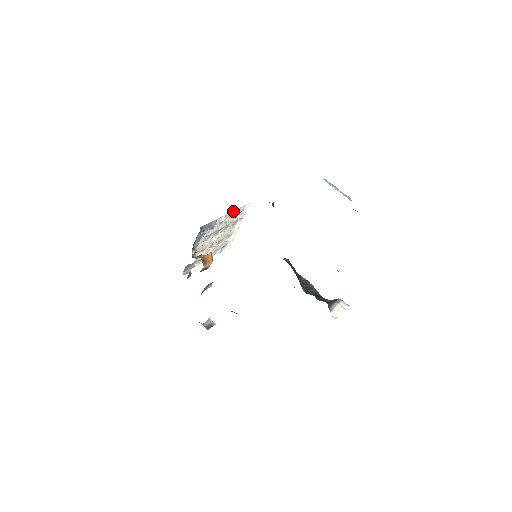
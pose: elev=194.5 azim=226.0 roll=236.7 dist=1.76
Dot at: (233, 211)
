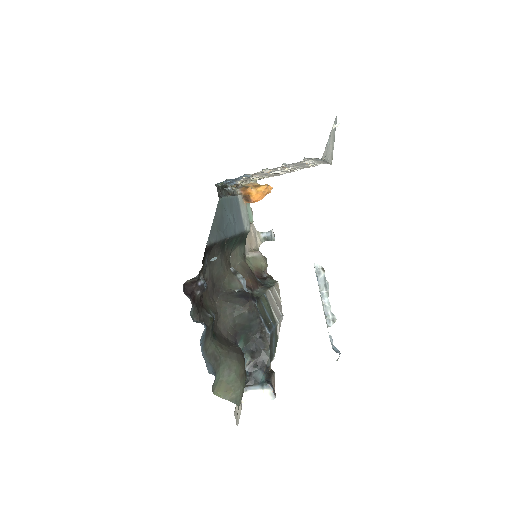
Dot at: occluded
